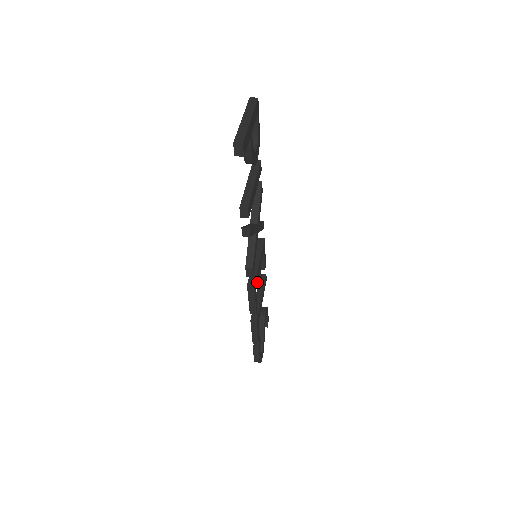
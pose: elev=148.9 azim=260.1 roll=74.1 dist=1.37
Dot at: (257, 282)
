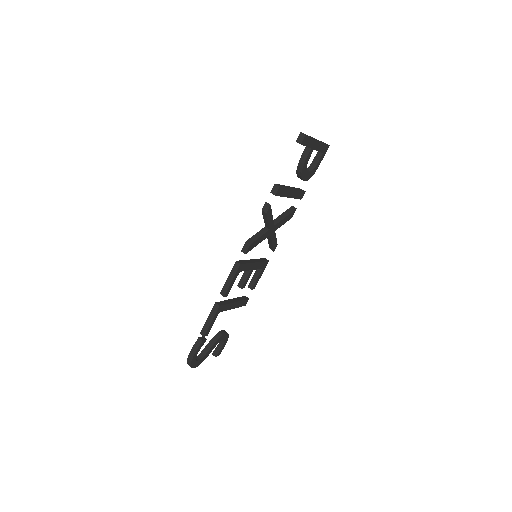
Dot at: (241, 283)
